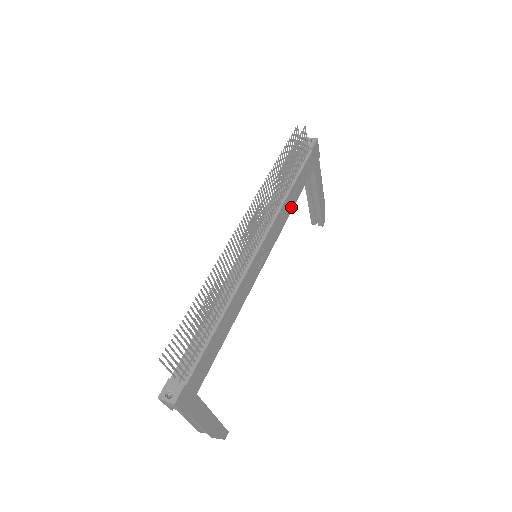
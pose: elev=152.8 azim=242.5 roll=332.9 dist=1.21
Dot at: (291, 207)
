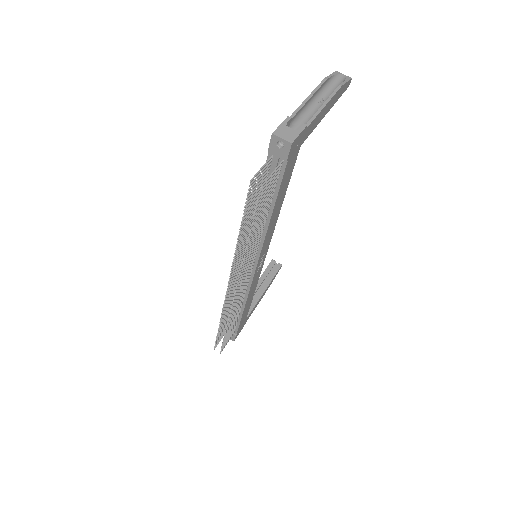
Dot at: (279, 209)
